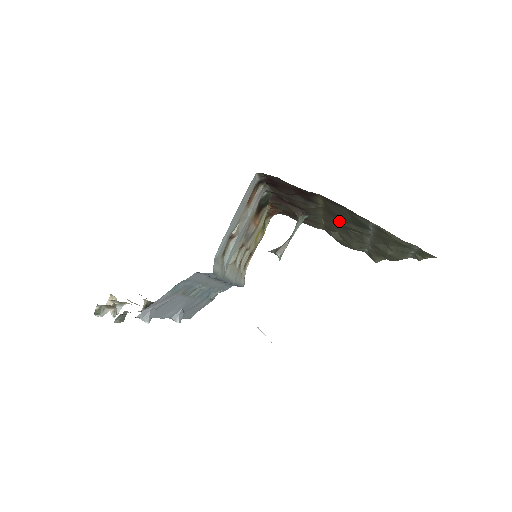
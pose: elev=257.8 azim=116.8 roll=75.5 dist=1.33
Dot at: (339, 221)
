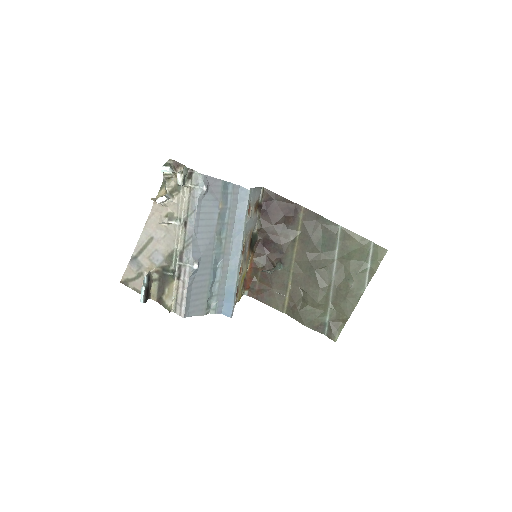
Dot at: (310, 256)
